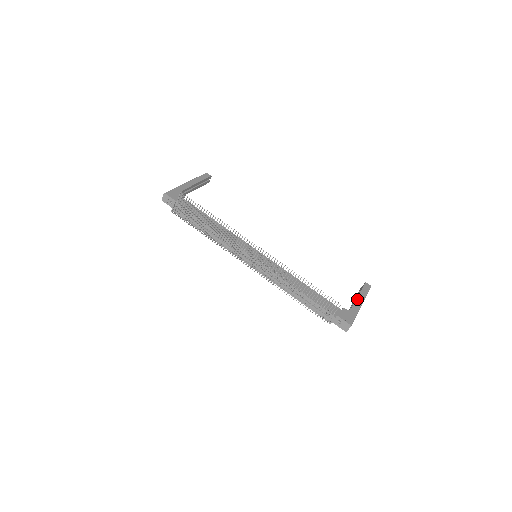
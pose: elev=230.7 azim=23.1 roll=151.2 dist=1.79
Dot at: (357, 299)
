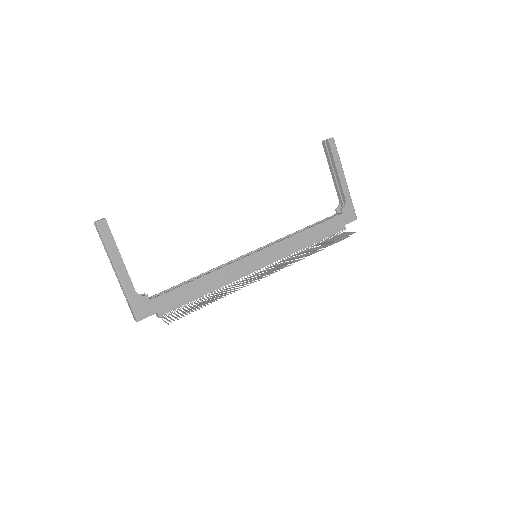
Dot at: (340, 179)
